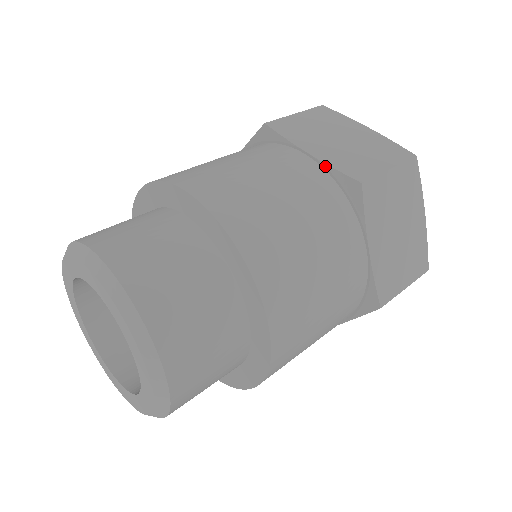
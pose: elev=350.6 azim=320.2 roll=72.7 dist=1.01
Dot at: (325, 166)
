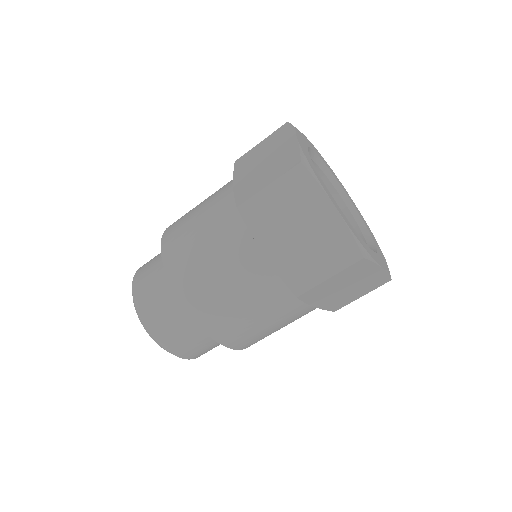
Dot at: (275, 271)
